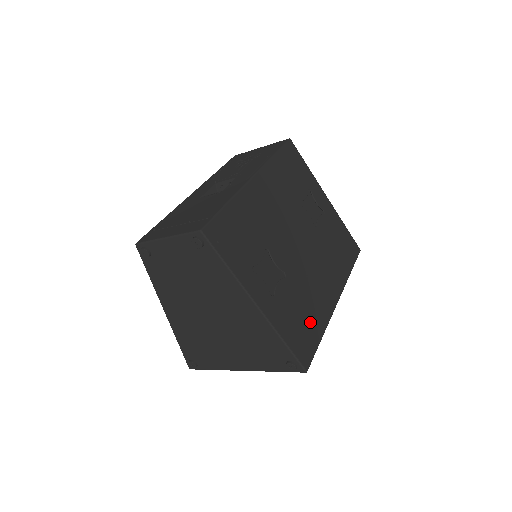
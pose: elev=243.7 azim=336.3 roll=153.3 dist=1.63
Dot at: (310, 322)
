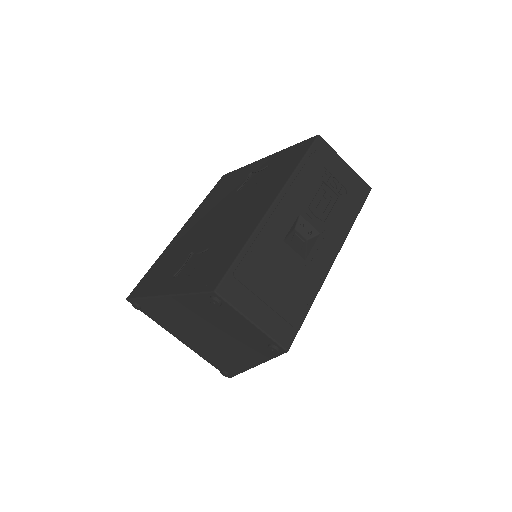
Dot at: occluded
